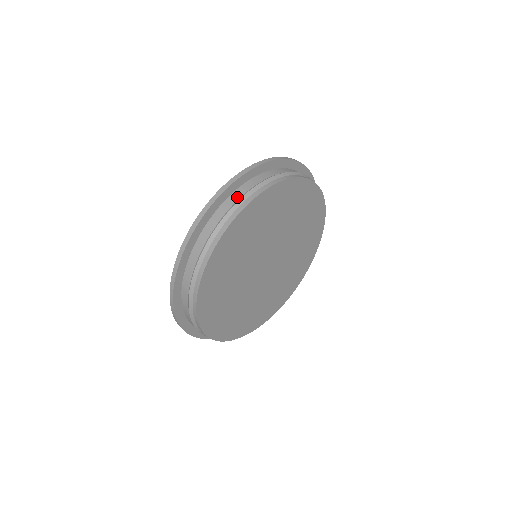
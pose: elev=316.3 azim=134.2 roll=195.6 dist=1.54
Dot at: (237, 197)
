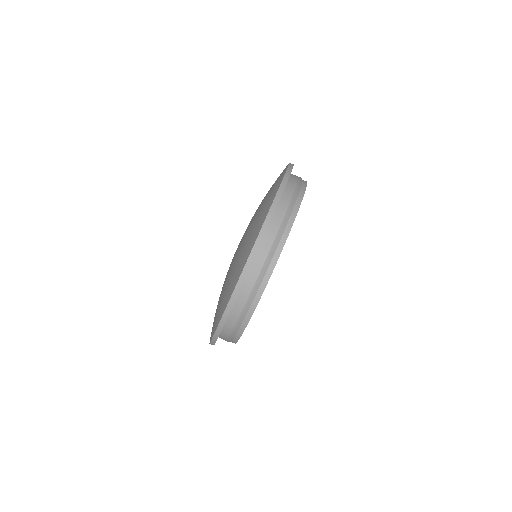
Dot at: (242, 304)
